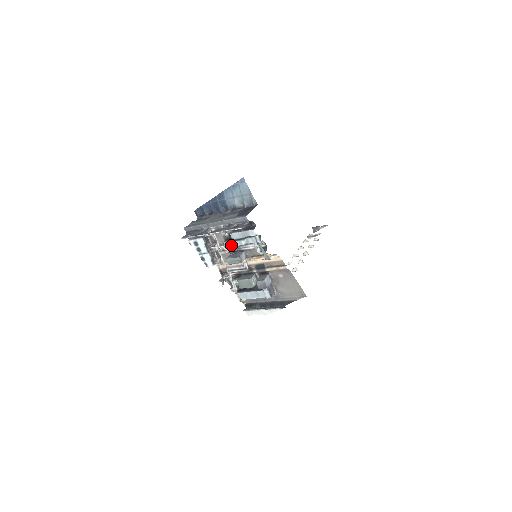
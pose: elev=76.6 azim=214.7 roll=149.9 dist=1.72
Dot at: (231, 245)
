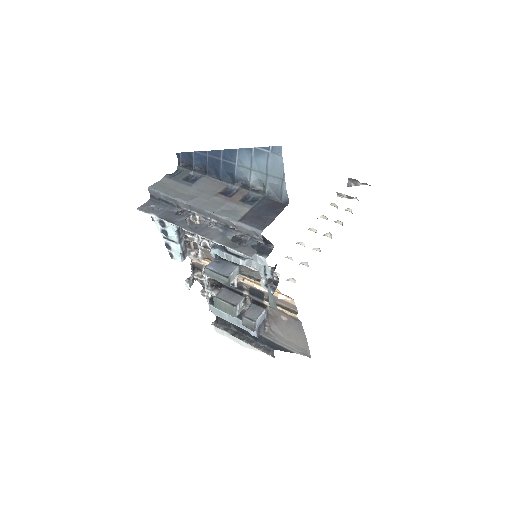
Dot at: (220, 254)
